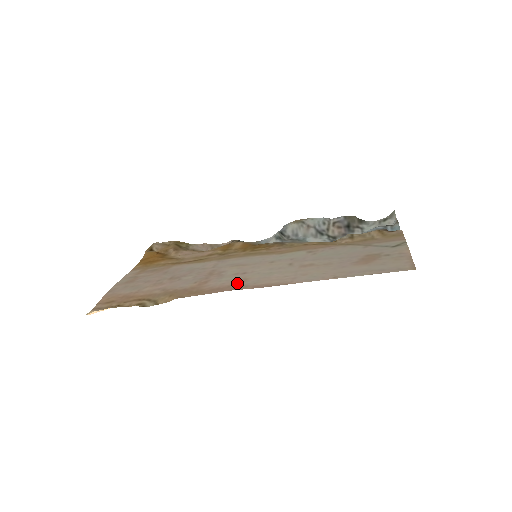
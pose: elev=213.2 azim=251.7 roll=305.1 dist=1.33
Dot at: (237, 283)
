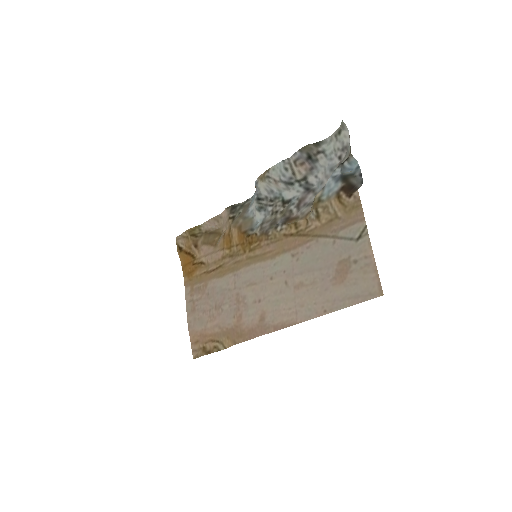
Dot at: (261, 321)
